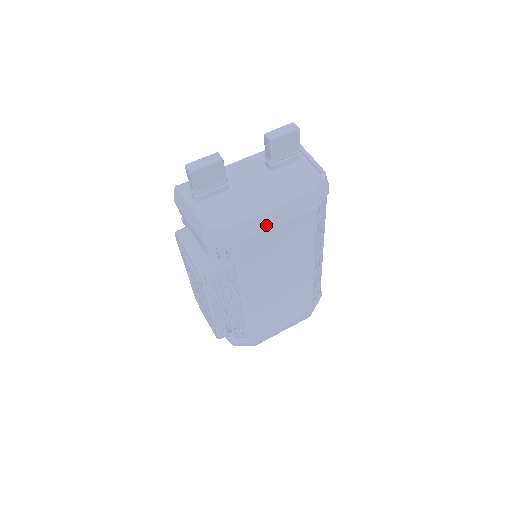
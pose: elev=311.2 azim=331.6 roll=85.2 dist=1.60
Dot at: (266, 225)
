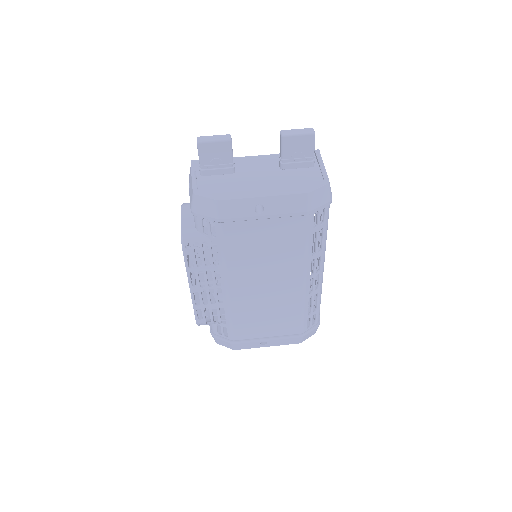
Dot at: (251, 211)
